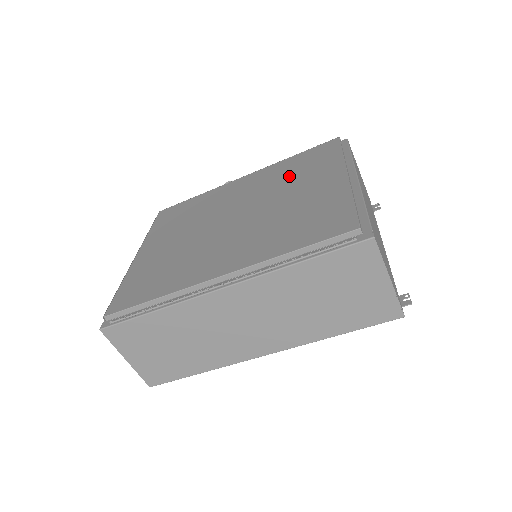
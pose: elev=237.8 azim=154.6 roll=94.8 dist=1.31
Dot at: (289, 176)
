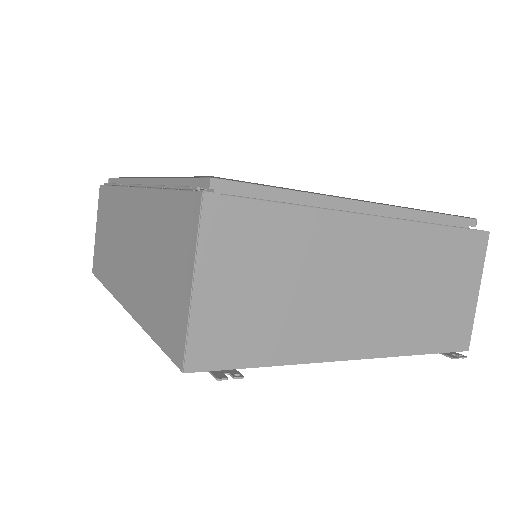
Dot at: occluded
